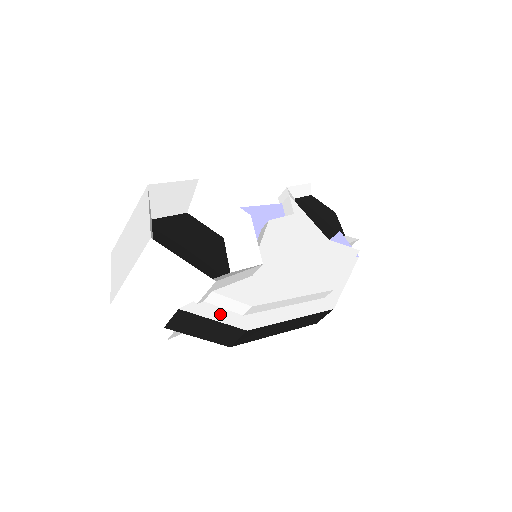
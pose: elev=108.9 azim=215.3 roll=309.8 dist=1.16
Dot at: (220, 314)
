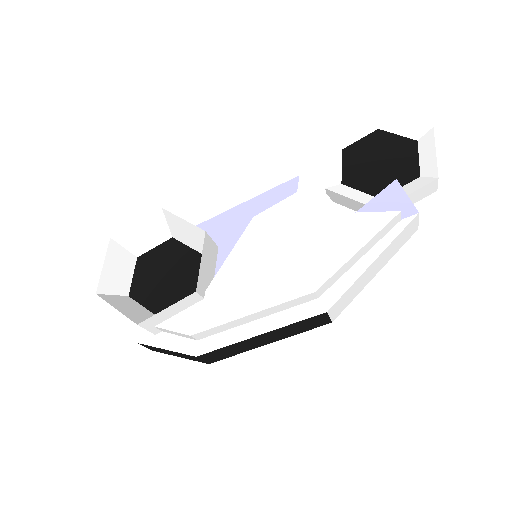
Dot at: (174, 342)
